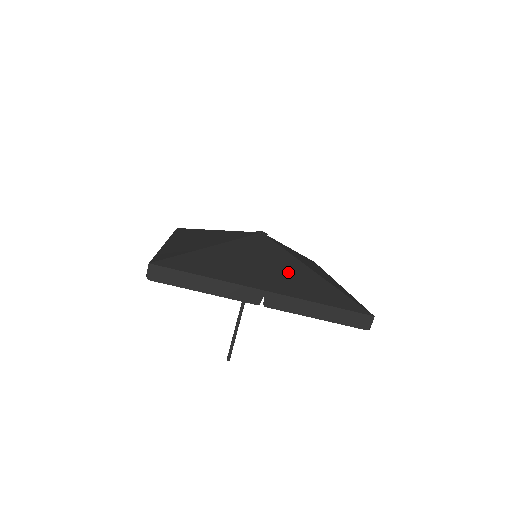
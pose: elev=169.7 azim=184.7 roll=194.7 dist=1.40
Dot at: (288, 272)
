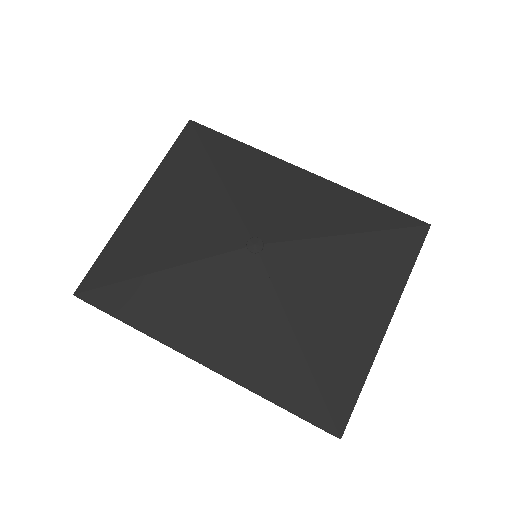
Dot at: (355, 272)
